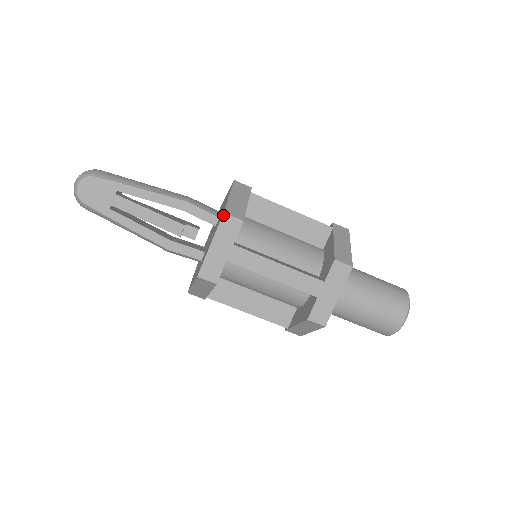
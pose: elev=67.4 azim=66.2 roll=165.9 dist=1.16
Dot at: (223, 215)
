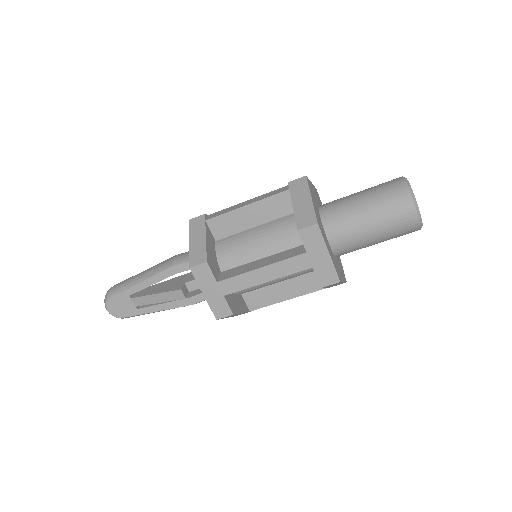
Dot at: (191, 270)
